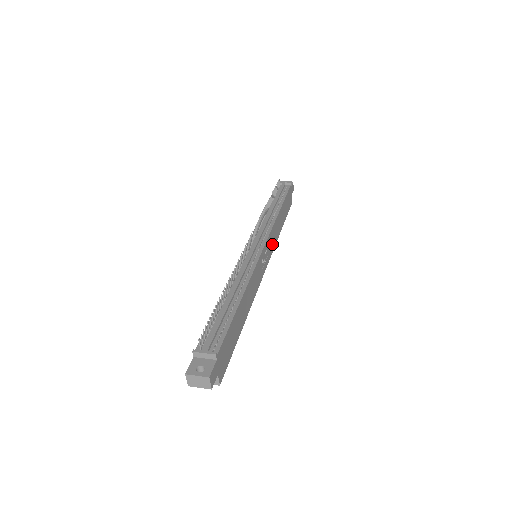
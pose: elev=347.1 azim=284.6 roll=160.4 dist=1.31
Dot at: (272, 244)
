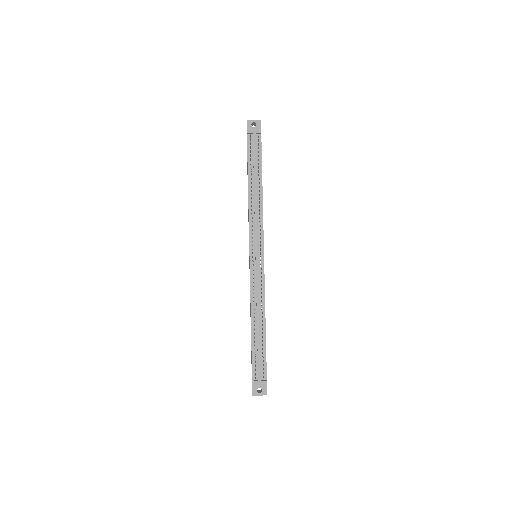
Dot at: occluded
